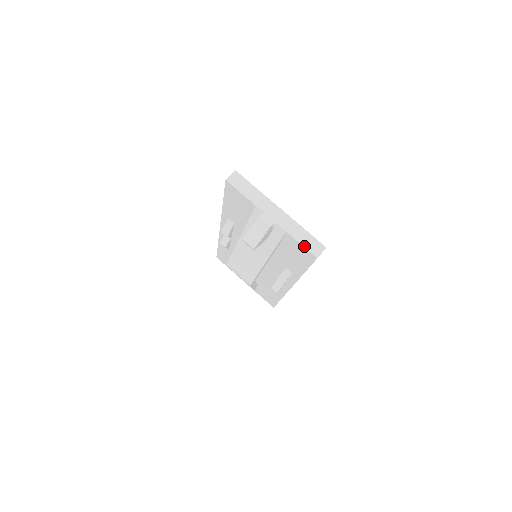
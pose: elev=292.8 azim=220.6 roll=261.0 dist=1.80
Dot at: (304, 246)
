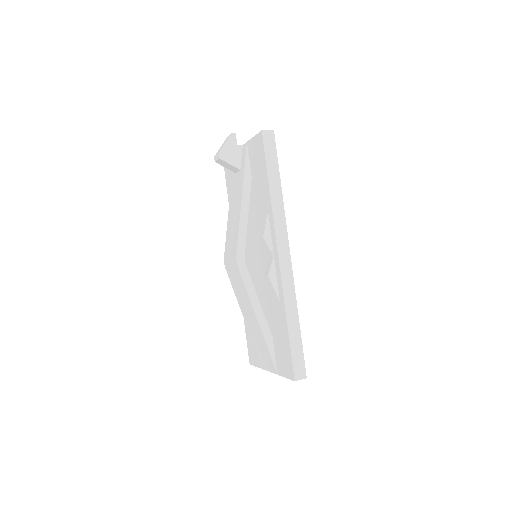
Dot at: (256, 135)
